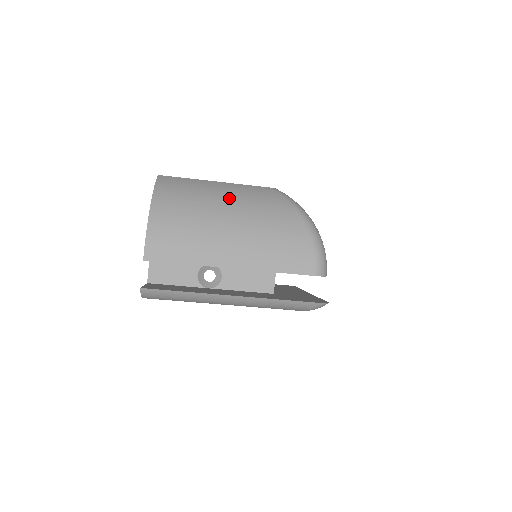
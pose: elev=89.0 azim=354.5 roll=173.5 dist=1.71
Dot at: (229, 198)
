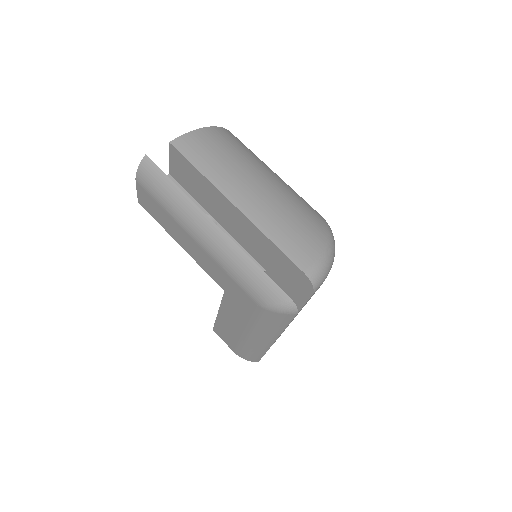
Dot at: (277, 177)
